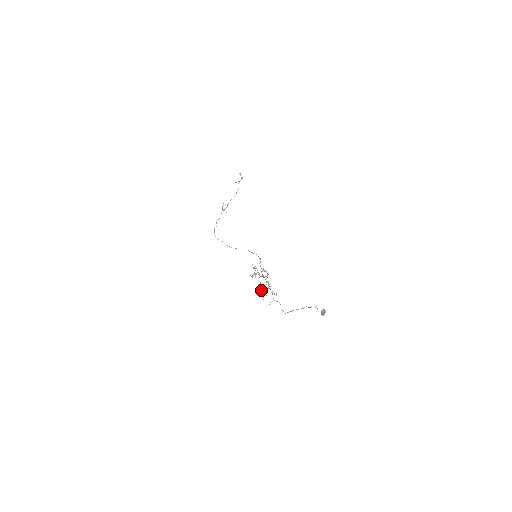
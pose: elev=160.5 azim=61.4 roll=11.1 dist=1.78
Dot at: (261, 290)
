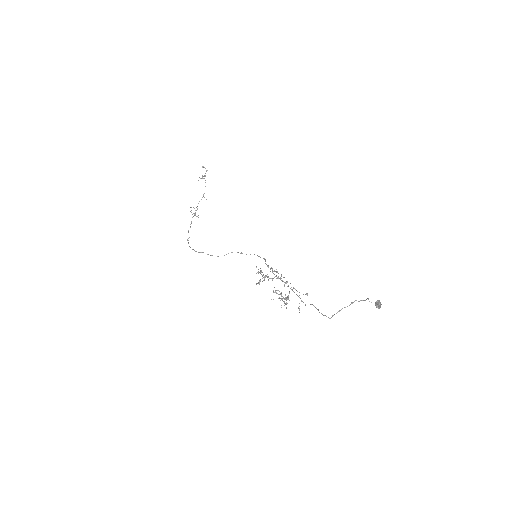
Dot at: occluded
